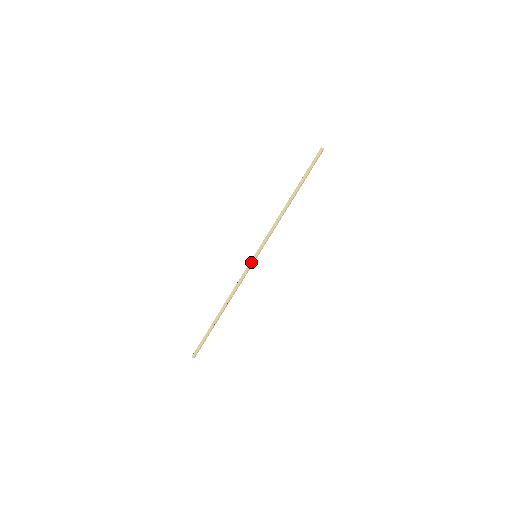
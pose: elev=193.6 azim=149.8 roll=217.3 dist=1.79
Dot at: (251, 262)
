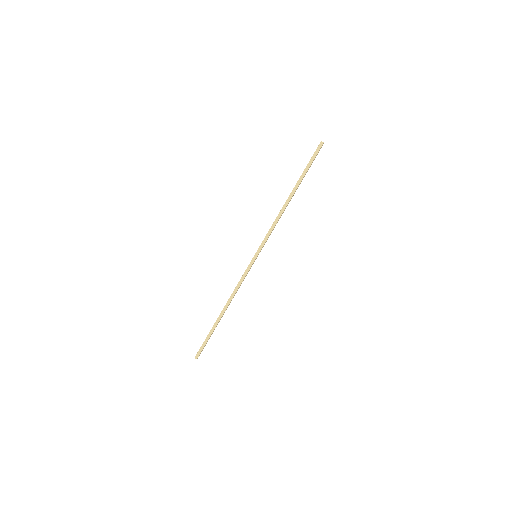
Dot at: (251, 262)
